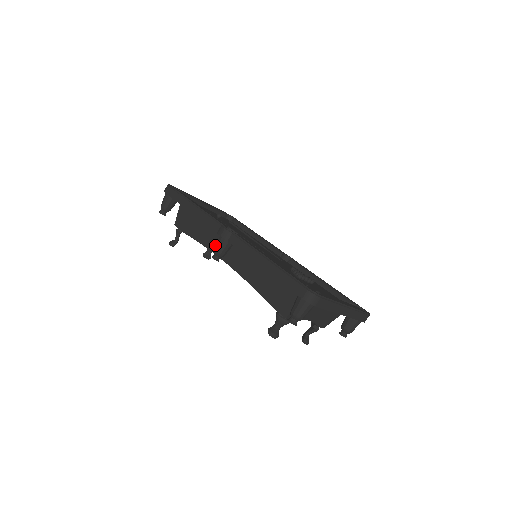
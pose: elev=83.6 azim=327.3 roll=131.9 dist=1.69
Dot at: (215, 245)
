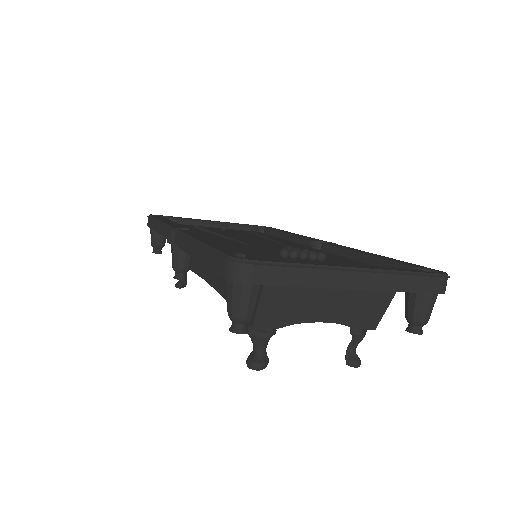
Dot at: (193, 262)
